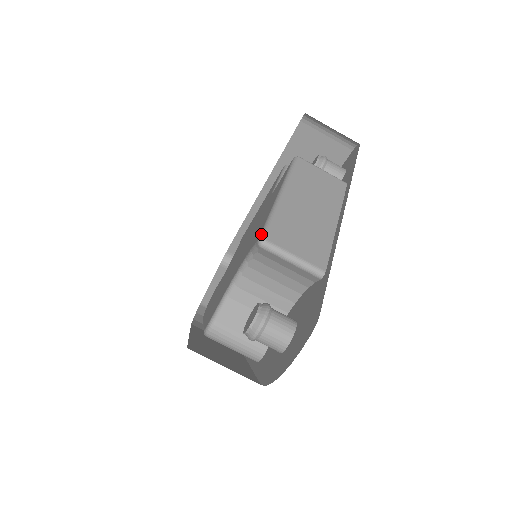
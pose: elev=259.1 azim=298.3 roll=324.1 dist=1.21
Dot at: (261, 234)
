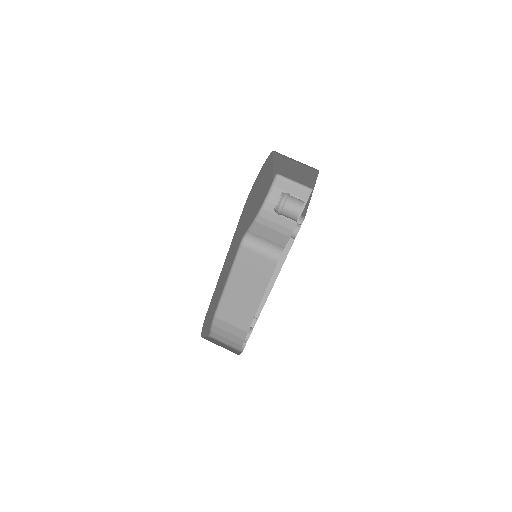
Dot at: occluded
